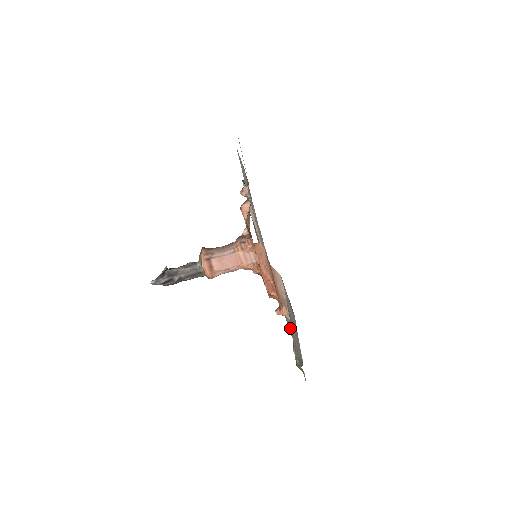
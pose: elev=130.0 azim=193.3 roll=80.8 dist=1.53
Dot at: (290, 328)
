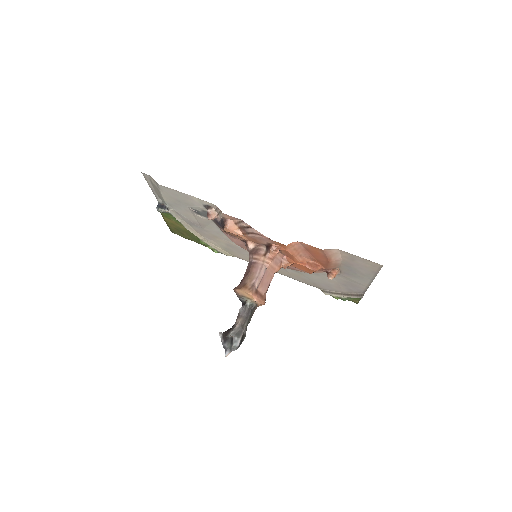
Dot at: (320, 281)
